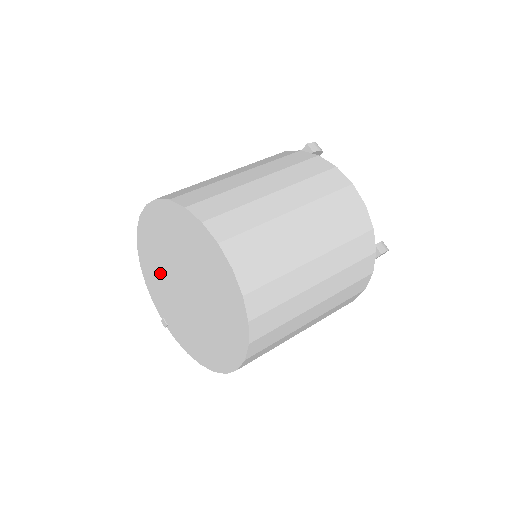
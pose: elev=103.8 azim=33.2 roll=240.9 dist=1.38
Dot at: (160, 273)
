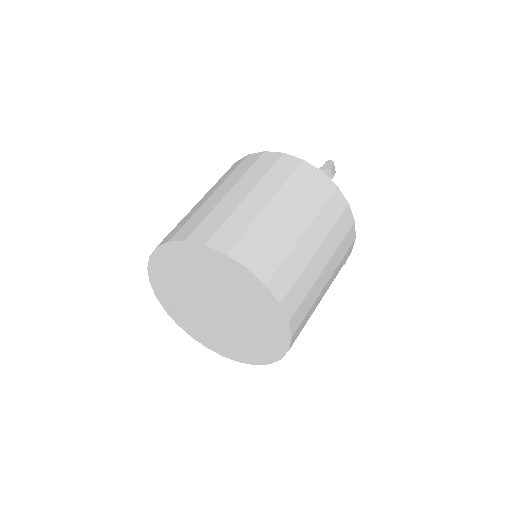
Dot at: (182, 280)
